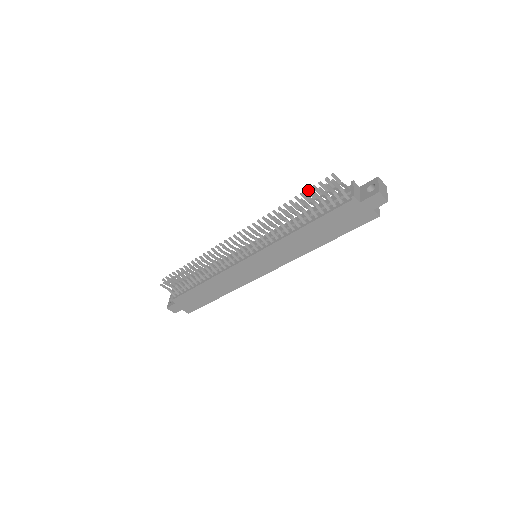
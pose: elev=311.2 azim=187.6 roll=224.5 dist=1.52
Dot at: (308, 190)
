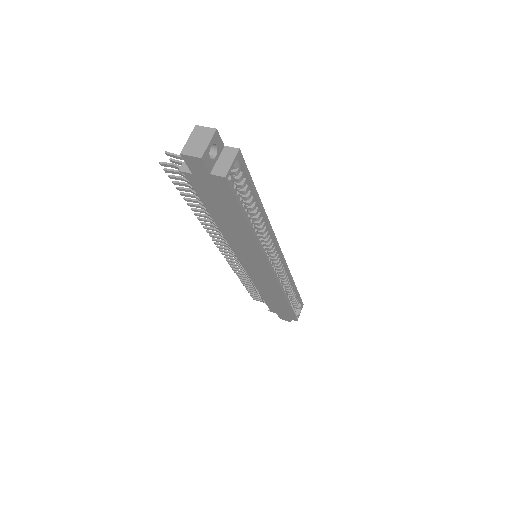
Dot at: occluded
